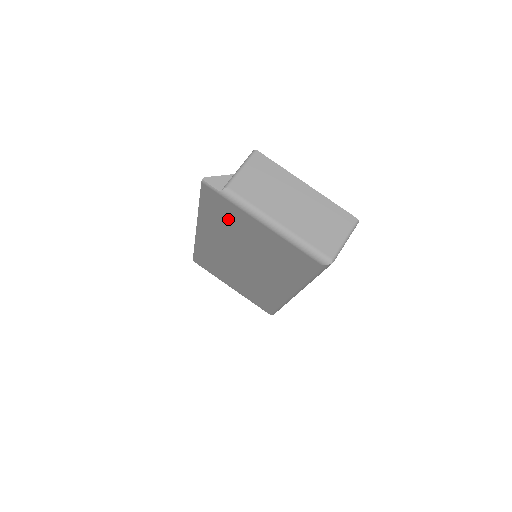
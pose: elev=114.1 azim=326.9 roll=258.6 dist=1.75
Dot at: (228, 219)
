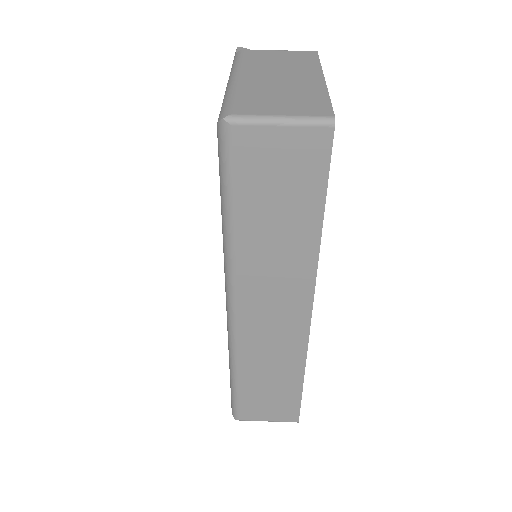
Dot at: occluded
